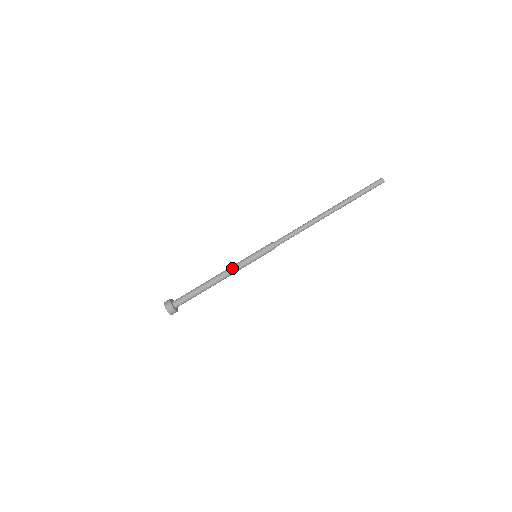
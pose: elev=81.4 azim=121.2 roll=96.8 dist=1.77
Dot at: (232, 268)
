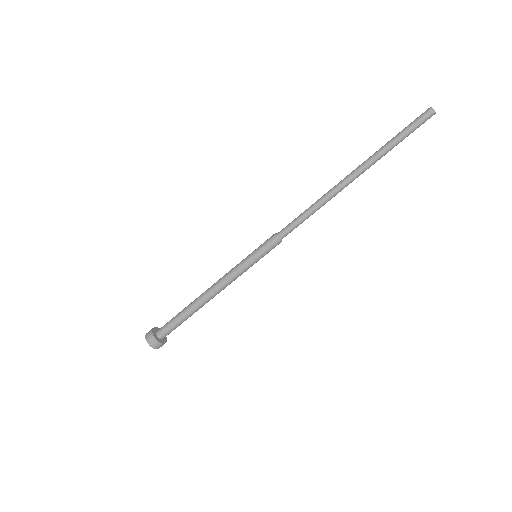
Dot at: (227, 281)
